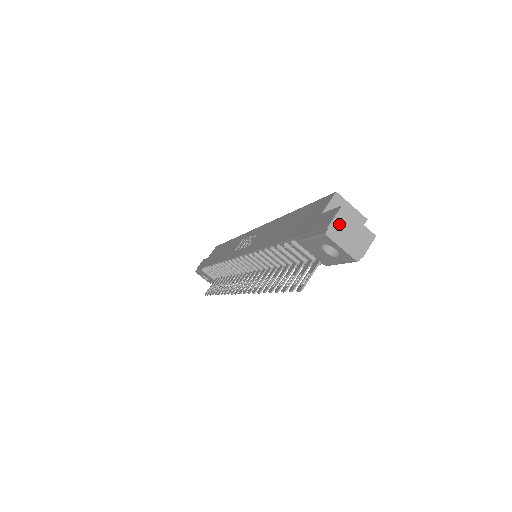
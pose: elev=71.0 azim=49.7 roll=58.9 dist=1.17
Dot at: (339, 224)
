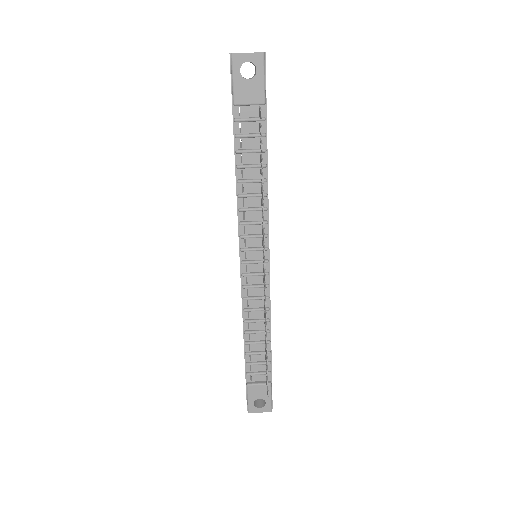
Dot at: occluded
